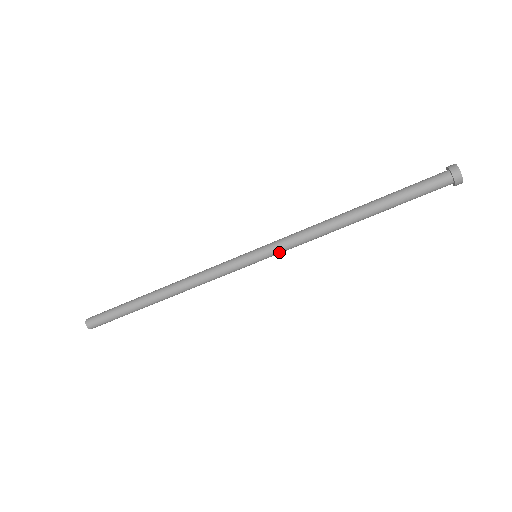
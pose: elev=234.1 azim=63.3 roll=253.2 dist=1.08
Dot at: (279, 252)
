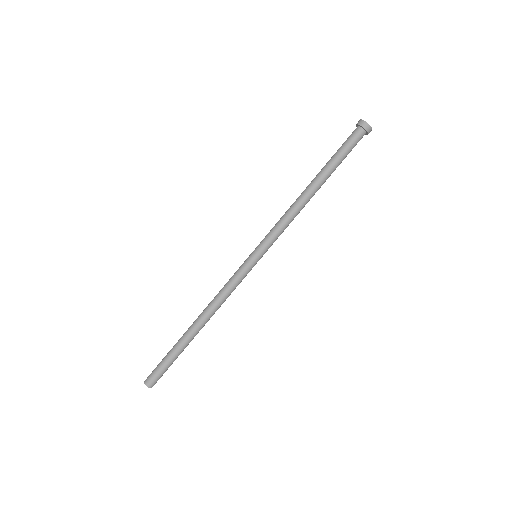
Dot at: (272, 243)
